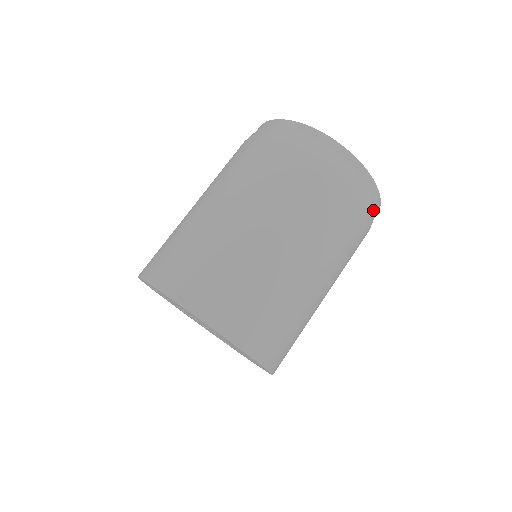
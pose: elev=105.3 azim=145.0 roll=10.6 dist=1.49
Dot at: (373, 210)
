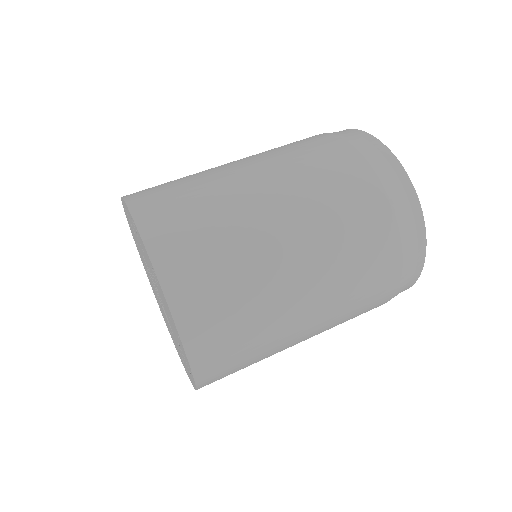
Dot at: (410, 264)
